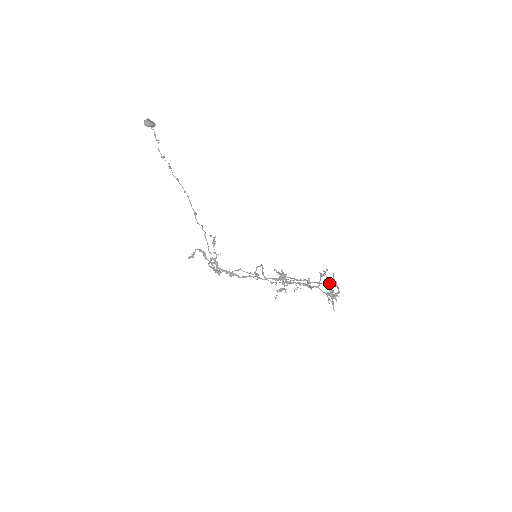
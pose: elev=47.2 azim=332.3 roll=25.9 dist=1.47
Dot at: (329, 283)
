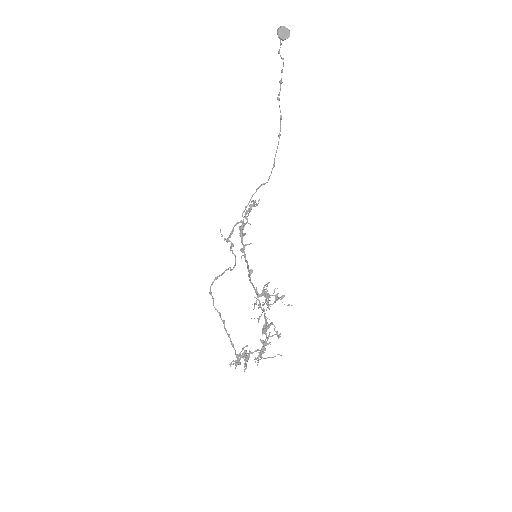
Dot at: (262, 347)
